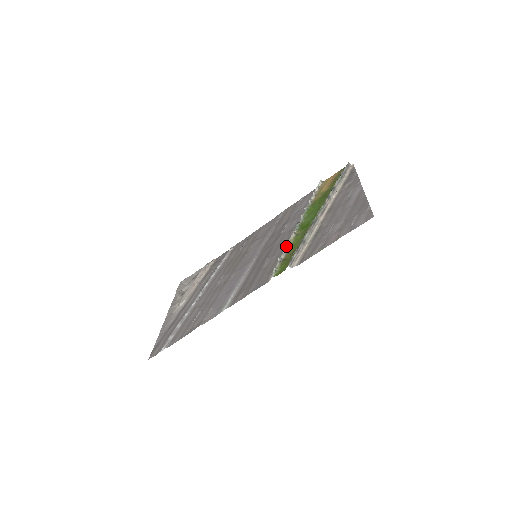
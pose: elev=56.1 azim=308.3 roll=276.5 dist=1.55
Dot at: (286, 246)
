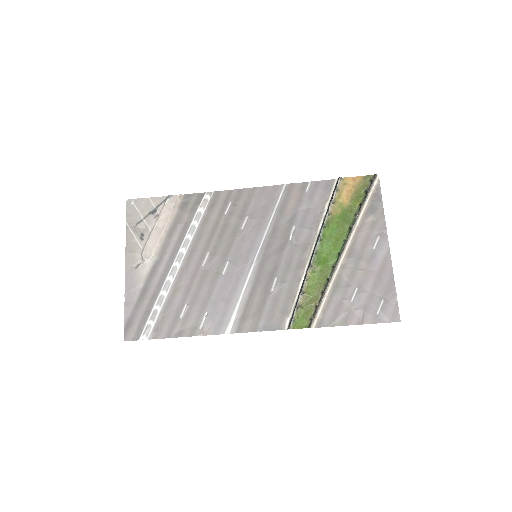
Dot at: (303, 286)
